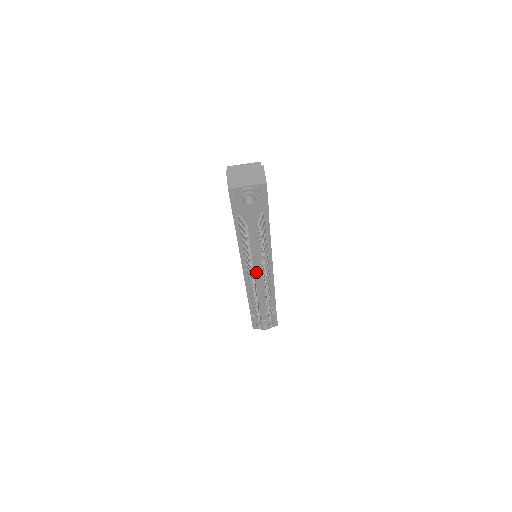
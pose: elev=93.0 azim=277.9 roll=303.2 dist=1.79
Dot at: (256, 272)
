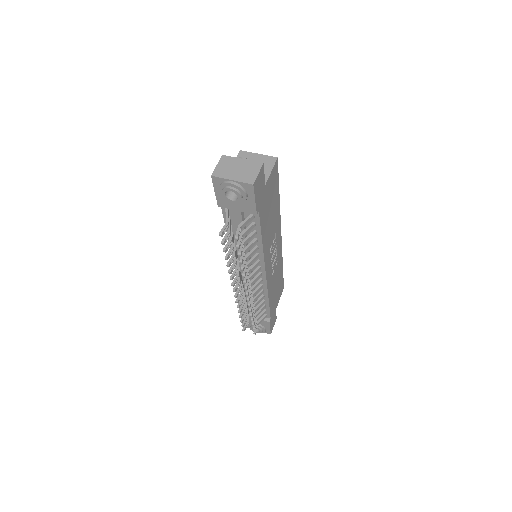
Dot at: occluded
